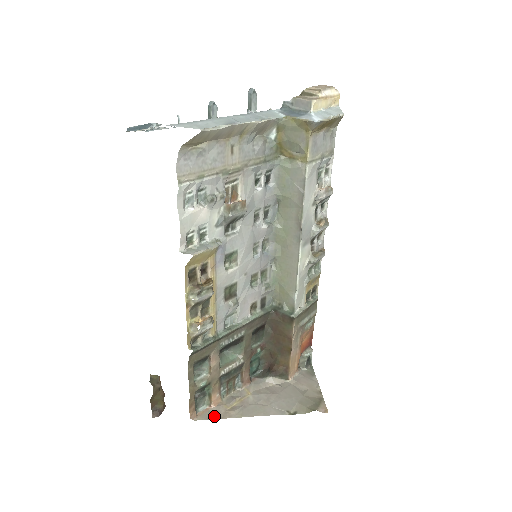
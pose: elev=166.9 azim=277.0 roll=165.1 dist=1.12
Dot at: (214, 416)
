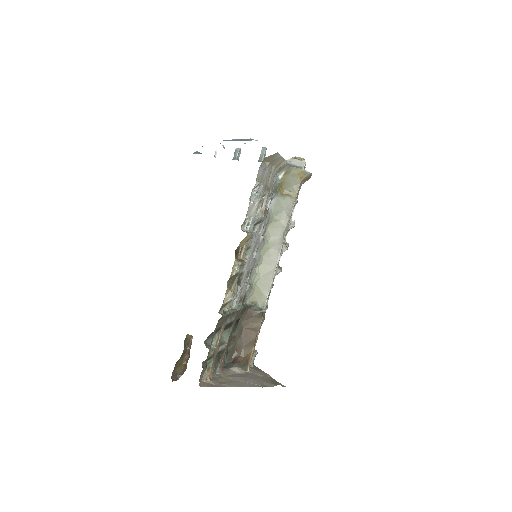
Dot at: (214, 385)
